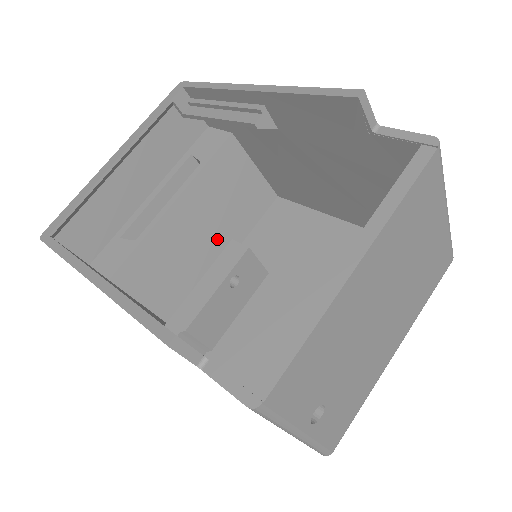
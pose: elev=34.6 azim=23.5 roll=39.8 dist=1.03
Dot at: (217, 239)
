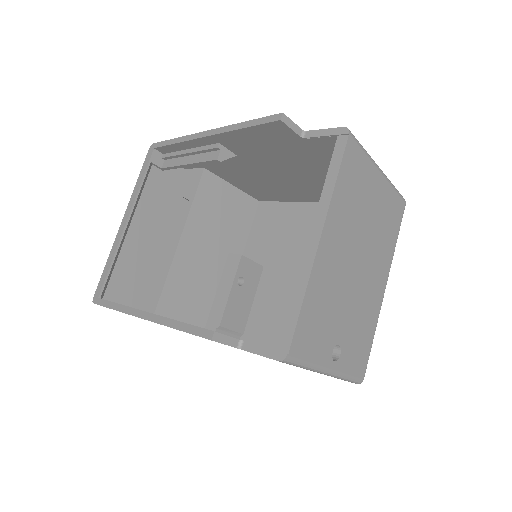
Dot at: (224, 253)
